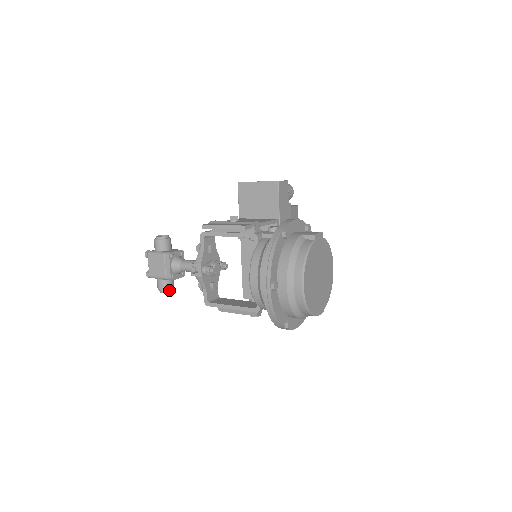
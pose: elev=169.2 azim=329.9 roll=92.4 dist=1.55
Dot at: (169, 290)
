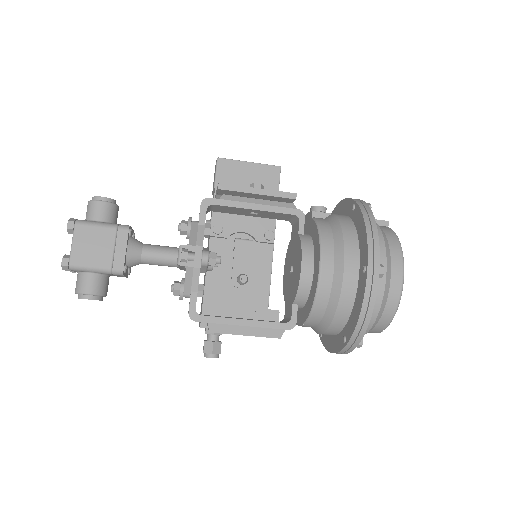
Dot at: (101, 296)
